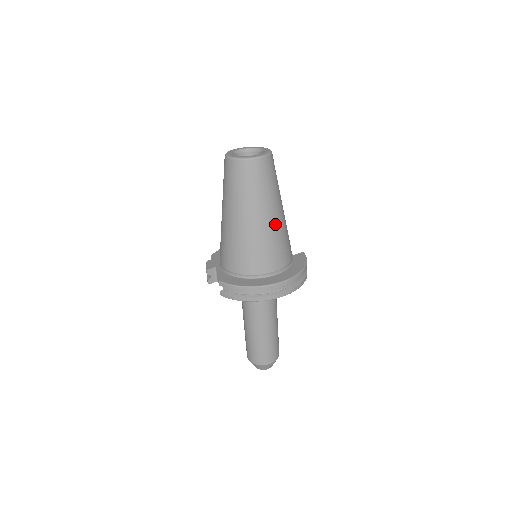
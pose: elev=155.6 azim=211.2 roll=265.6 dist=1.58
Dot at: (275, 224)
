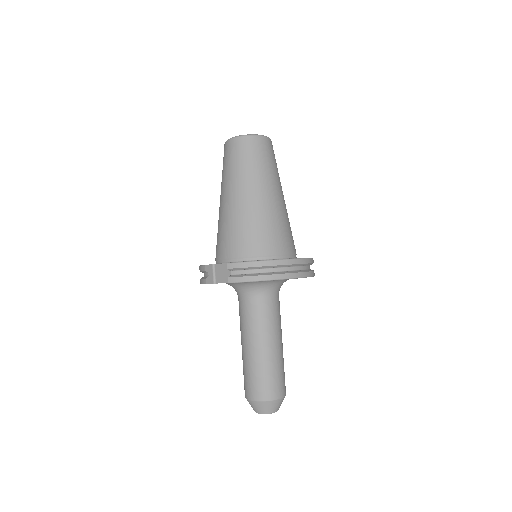
Dot at: (282, 205)
